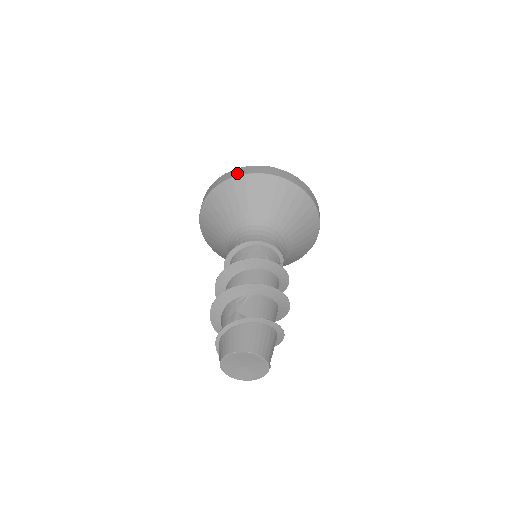
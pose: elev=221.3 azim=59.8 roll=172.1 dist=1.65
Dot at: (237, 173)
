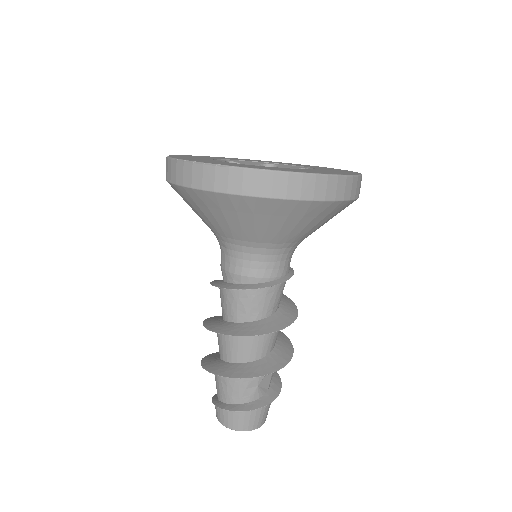
Dot at: (325, 193)
